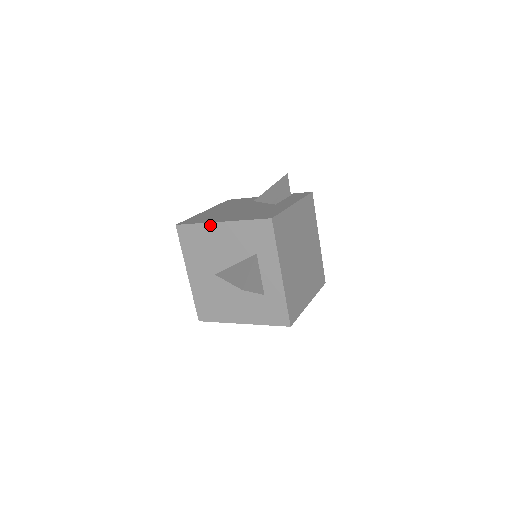
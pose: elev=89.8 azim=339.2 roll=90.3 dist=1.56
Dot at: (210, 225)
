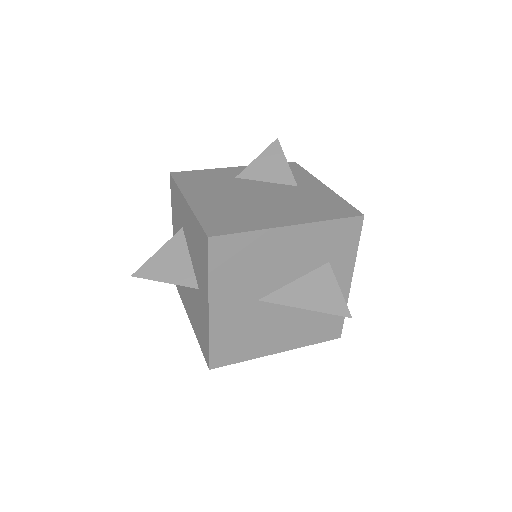
Dot at: (272, 232)
